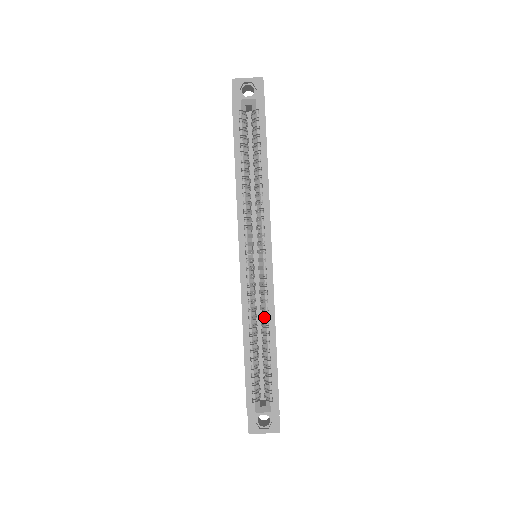
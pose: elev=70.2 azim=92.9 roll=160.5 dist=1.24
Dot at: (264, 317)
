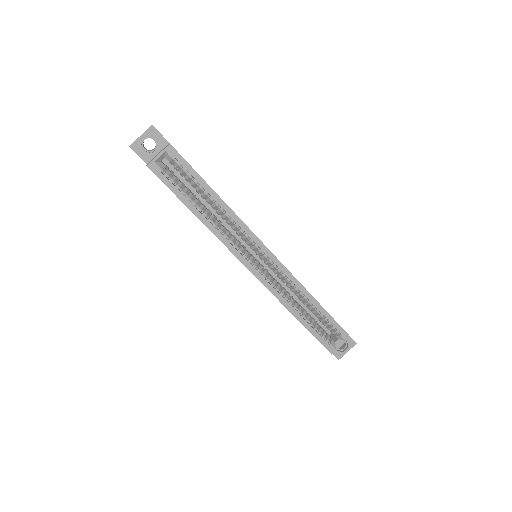
Dot at: (296, 292)
